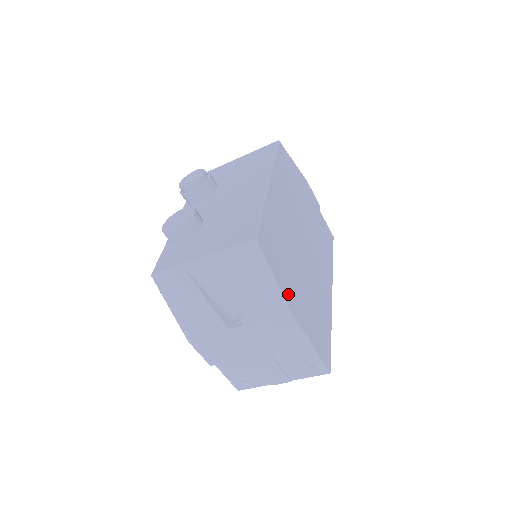
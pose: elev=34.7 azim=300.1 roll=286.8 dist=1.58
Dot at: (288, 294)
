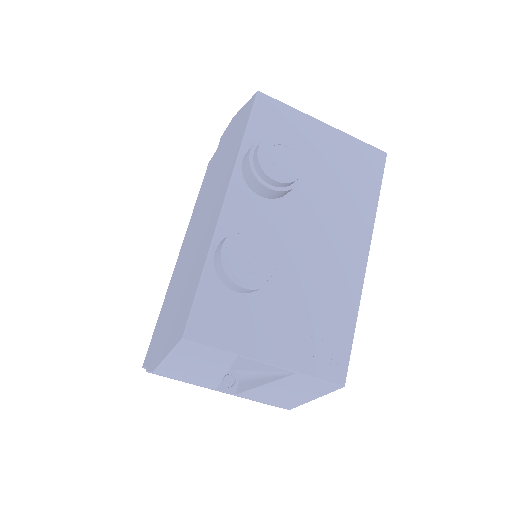
Dot at: occluded
